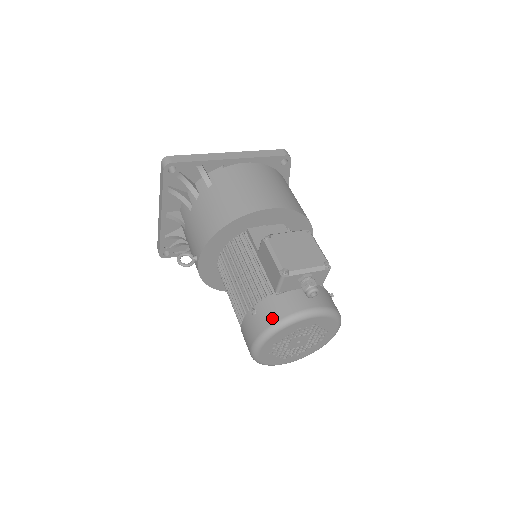
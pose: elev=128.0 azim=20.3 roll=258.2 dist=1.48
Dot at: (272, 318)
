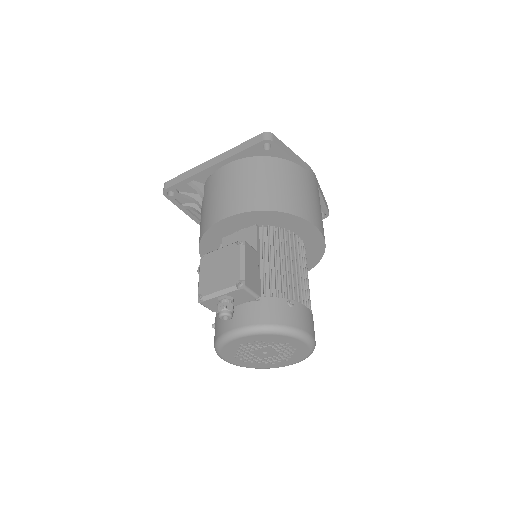
Dot at: (215, 336)
